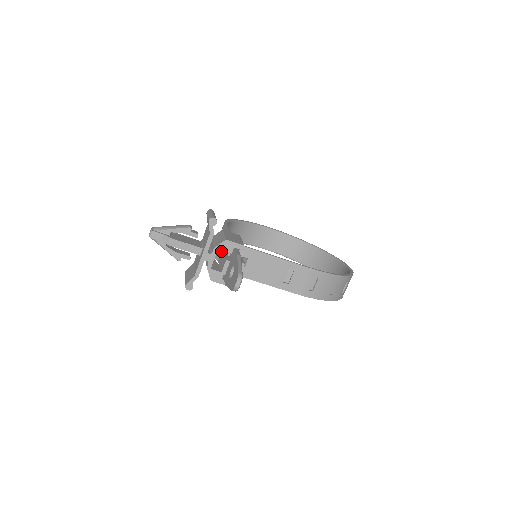
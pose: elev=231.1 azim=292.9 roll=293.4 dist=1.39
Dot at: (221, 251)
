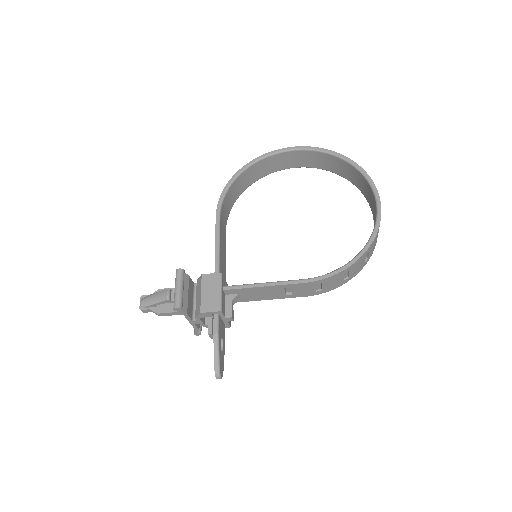
Dot at: occluded
